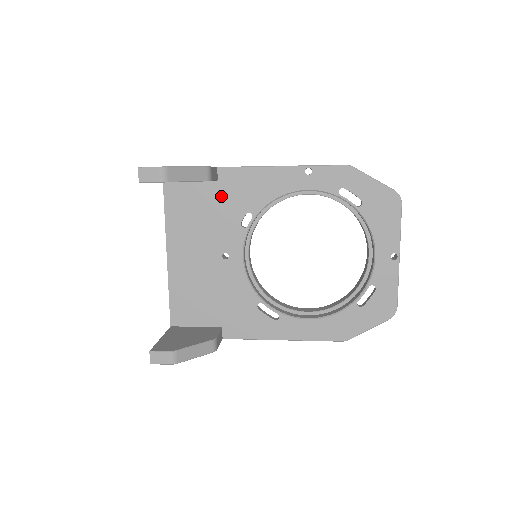
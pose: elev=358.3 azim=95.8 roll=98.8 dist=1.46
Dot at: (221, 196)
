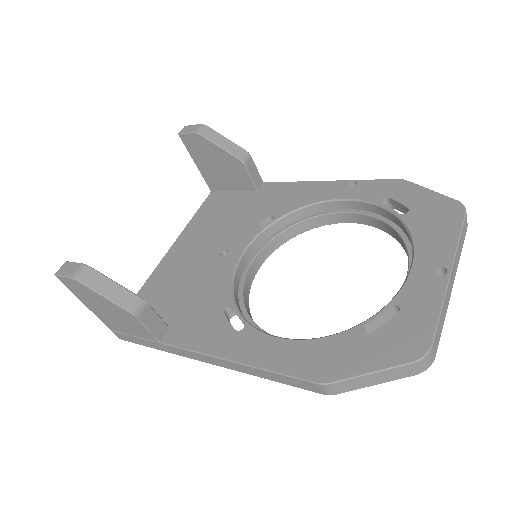
Dot at: (253, 203)
